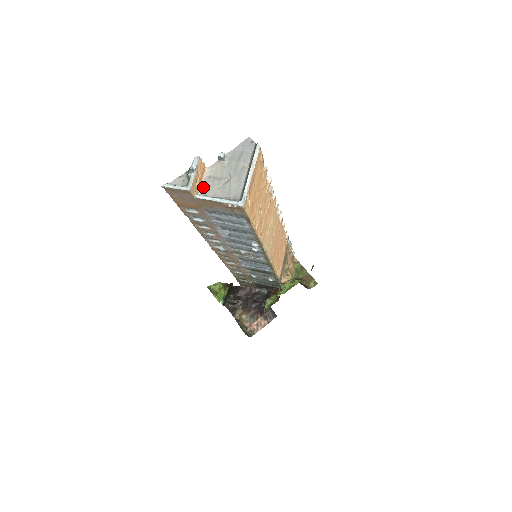
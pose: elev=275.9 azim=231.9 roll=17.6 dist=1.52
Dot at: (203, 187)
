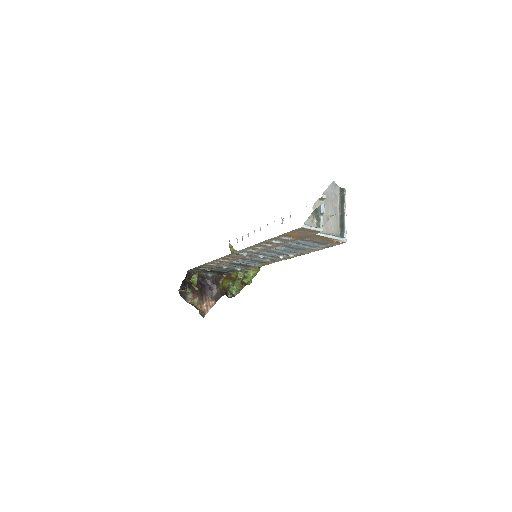
Dot at: occluded
